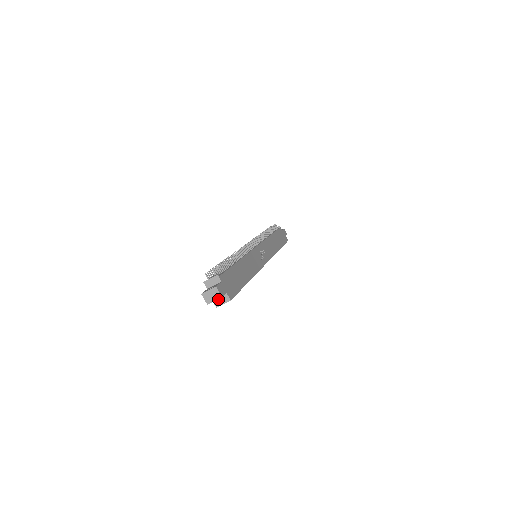
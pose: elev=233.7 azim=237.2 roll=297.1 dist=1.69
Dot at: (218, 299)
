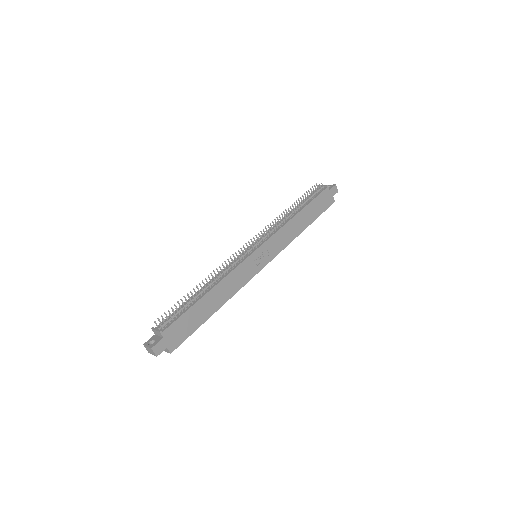
Dot at: occluded
